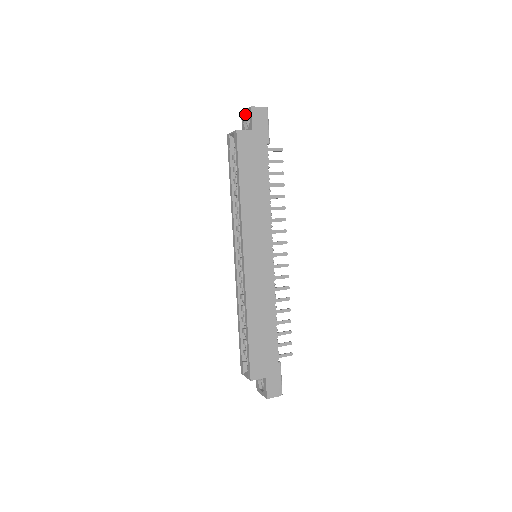
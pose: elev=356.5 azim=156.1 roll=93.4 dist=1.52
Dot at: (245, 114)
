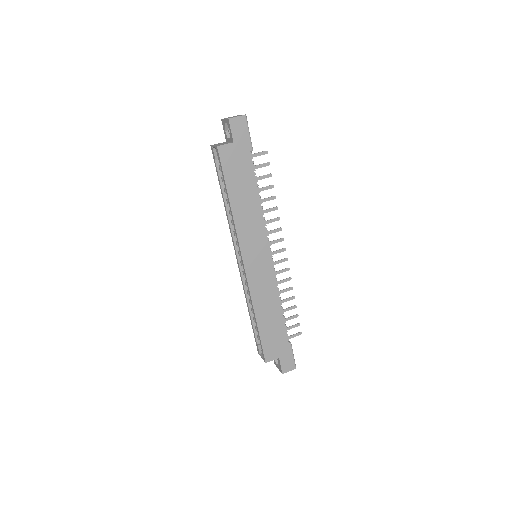
Dot at: (225, 123)
